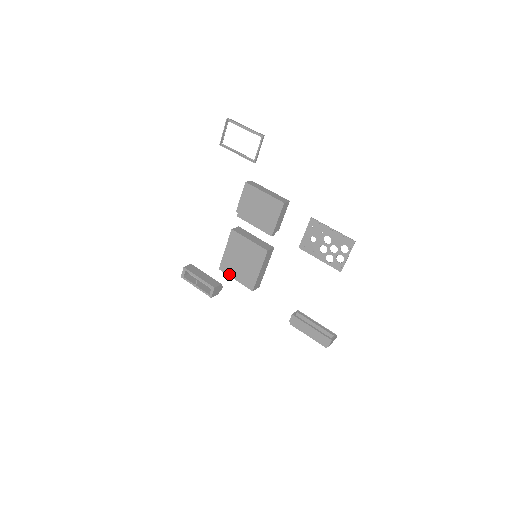
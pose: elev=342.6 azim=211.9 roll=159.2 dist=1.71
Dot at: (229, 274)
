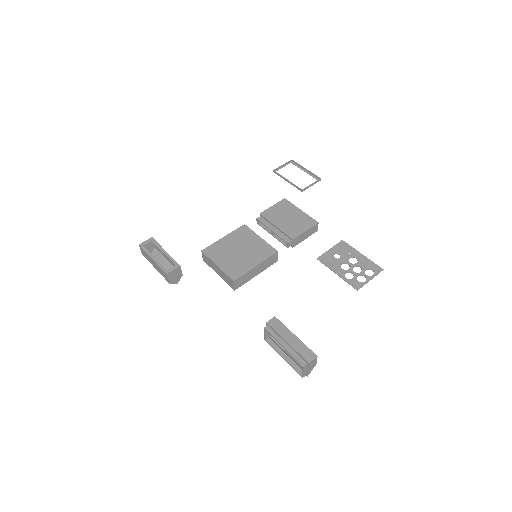
Dot at: (212, 258)
